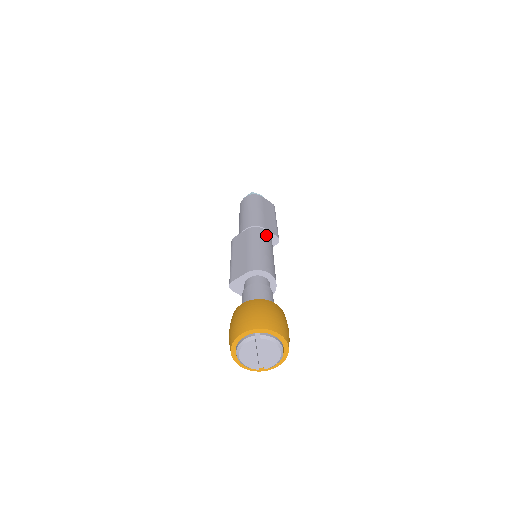
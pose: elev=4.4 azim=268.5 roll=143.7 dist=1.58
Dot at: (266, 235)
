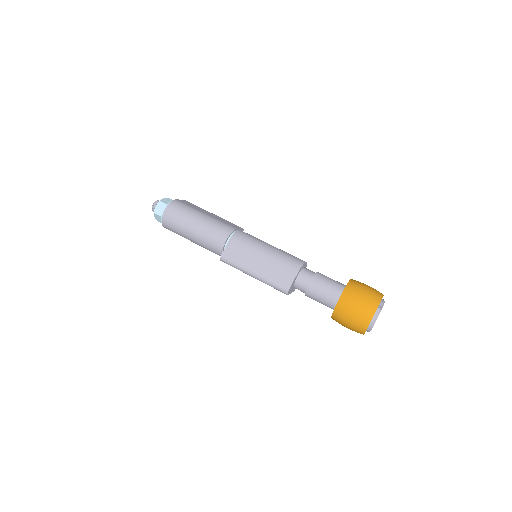
Dot at: (248, 234)
